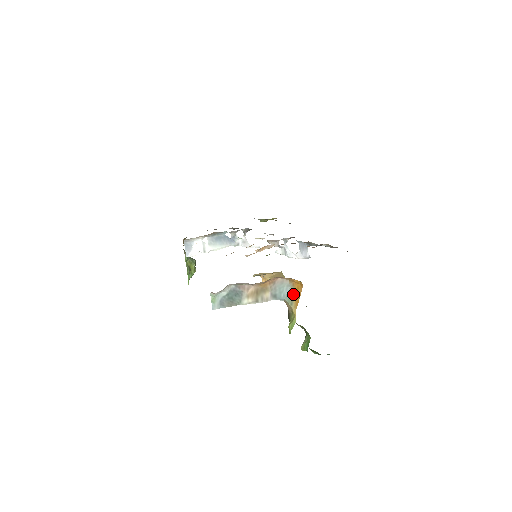
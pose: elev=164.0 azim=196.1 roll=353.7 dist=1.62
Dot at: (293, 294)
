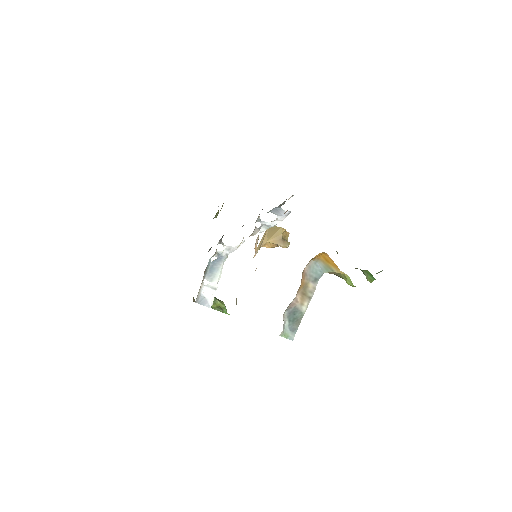
Dot at: (325, 264)
